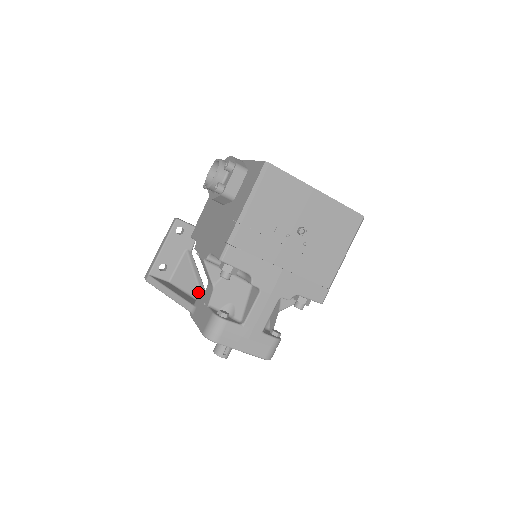
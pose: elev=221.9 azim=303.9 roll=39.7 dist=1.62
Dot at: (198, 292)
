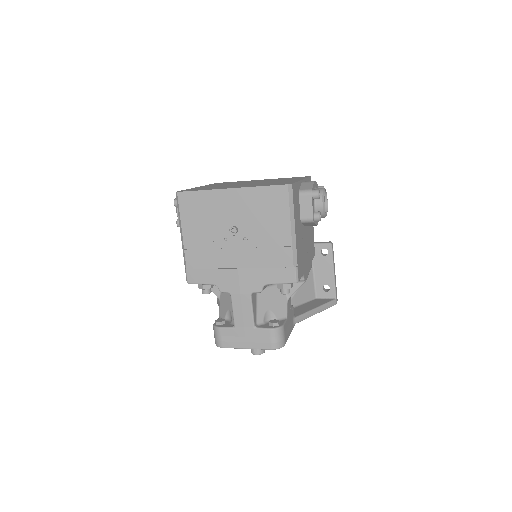
Dot at: occluded
